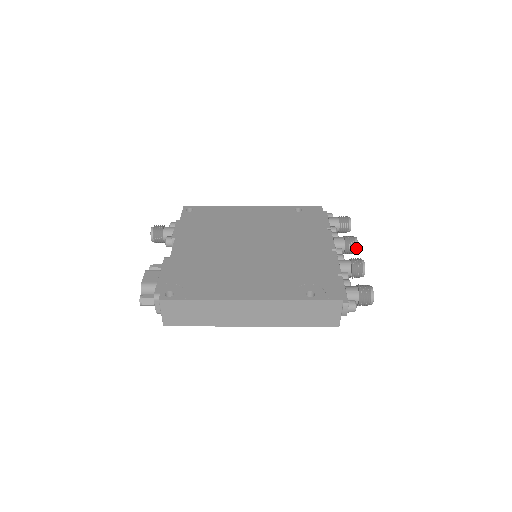
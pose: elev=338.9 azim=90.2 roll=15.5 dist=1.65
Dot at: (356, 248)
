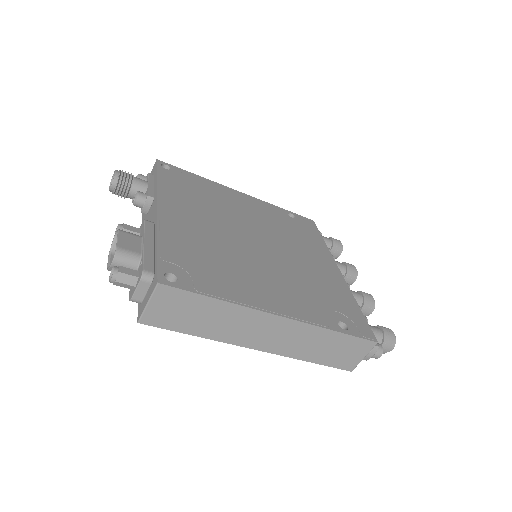
Dot at: (354, 280)
